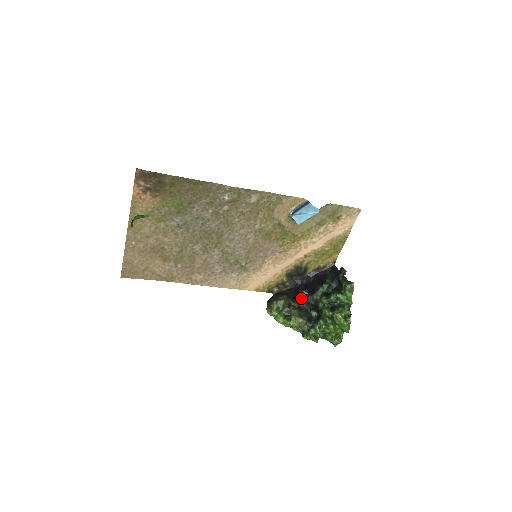
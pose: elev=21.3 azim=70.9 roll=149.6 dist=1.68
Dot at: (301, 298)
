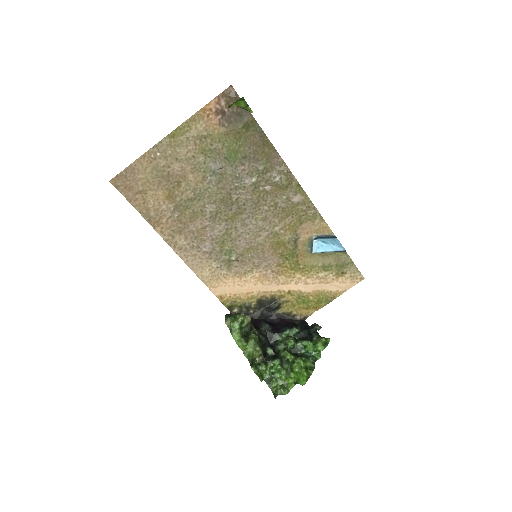
Dot at: (262, 330)
